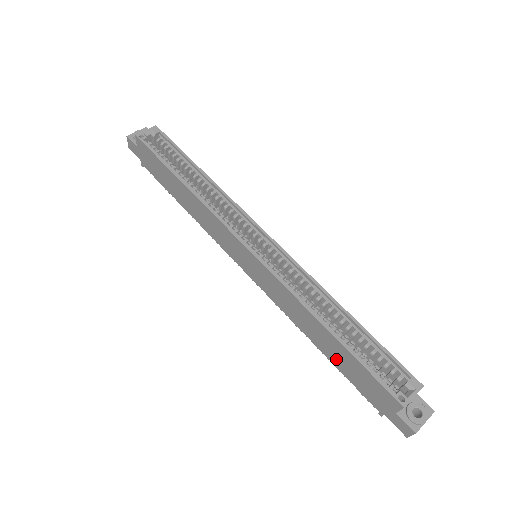
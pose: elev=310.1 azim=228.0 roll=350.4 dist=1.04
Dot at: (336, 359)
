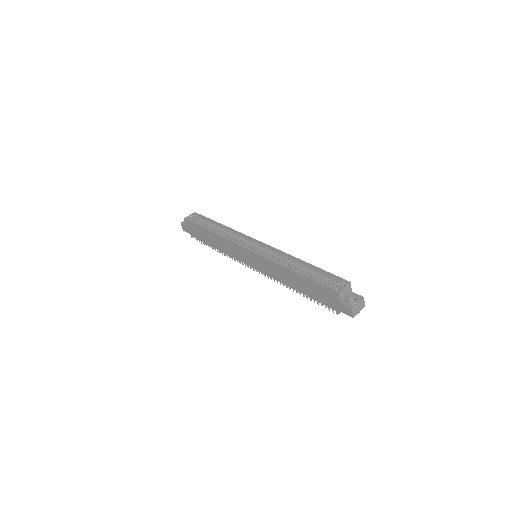
Dot at: (306, 290)
